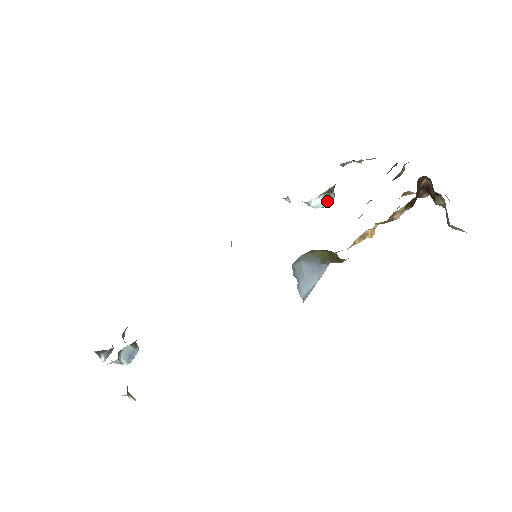
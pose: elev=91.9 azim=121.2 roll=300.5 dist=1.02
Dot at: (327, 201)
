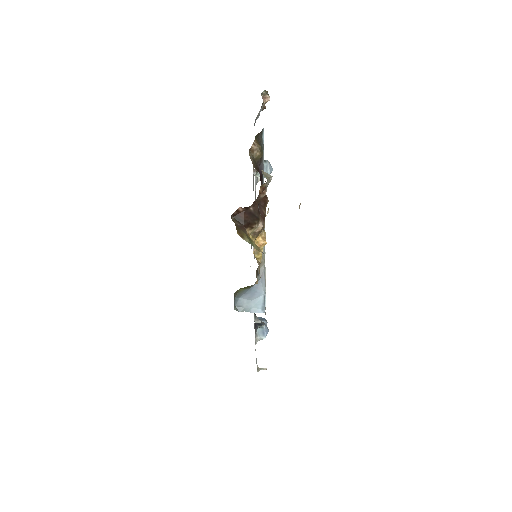
Dot at: occluded
